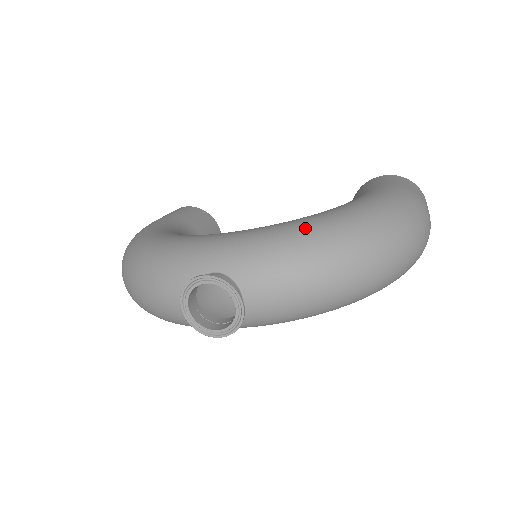
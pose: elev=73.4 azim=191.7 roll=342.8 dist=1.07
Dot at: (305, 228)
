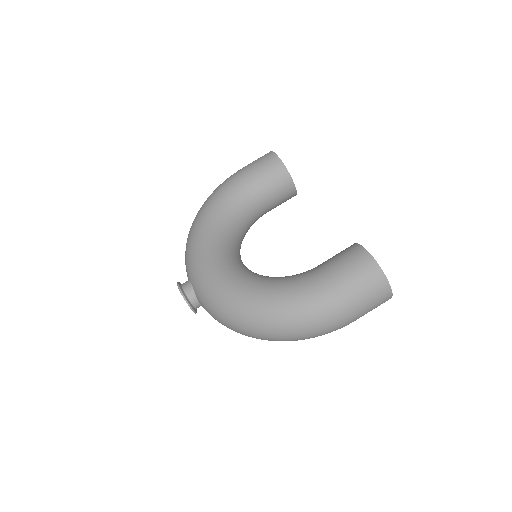
Dot at: (228, 297)
